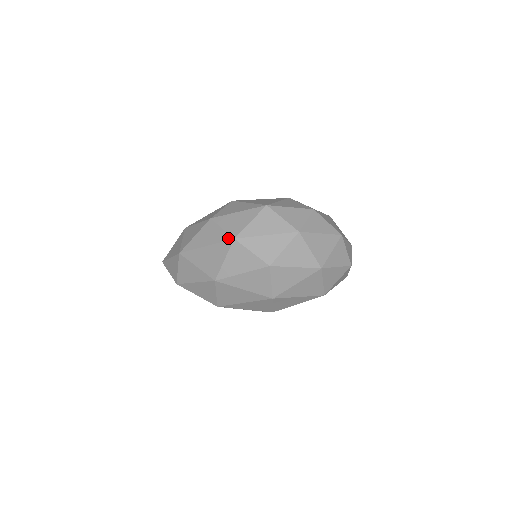
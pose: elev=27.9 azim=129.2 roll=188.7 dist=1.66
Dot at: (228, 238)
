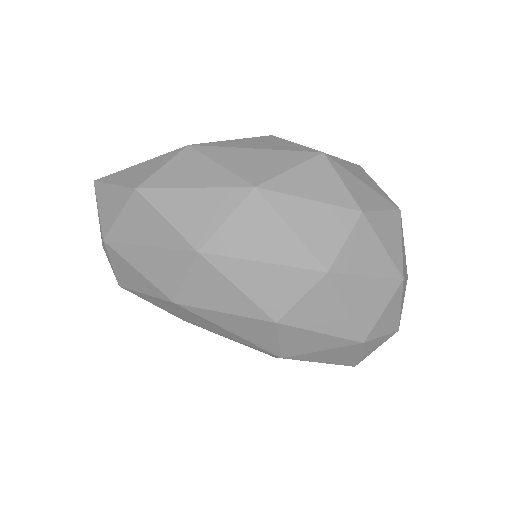
Dot at: (310, 150)
